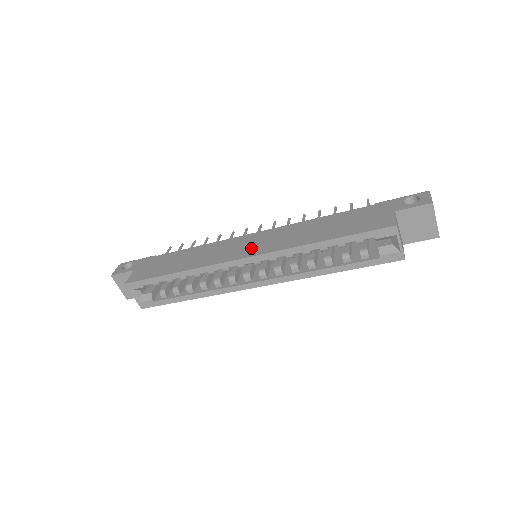
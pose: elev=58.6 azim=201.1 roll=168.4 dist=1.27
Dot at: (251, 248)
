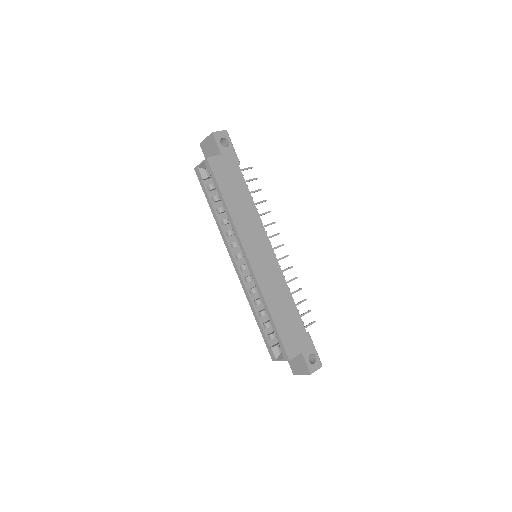
Dot at: (258, 259)
